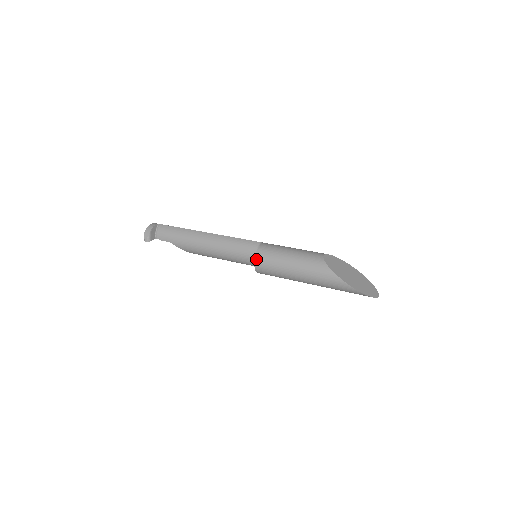
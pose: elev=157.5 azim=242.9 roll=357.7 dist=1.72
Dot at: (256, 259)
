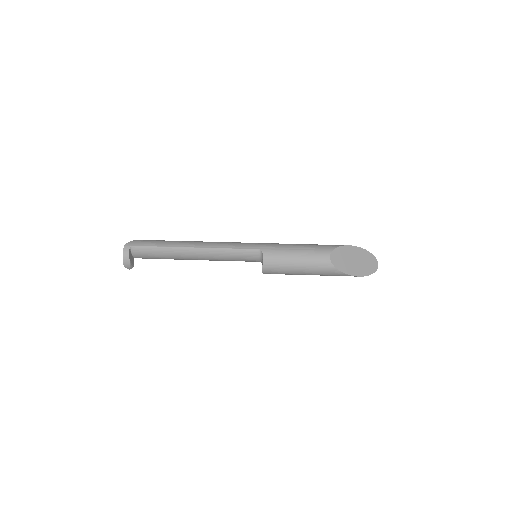
Dot at: (264, 272)
